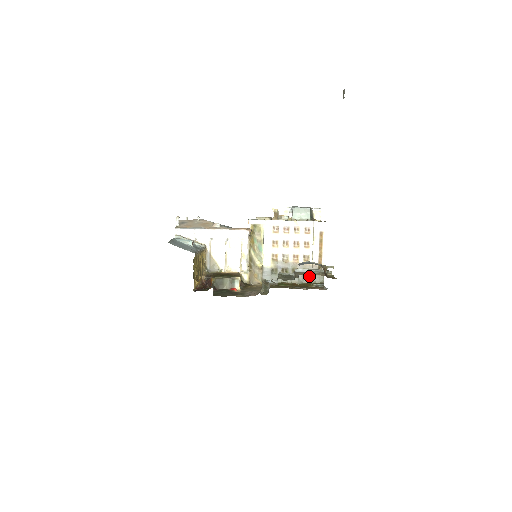
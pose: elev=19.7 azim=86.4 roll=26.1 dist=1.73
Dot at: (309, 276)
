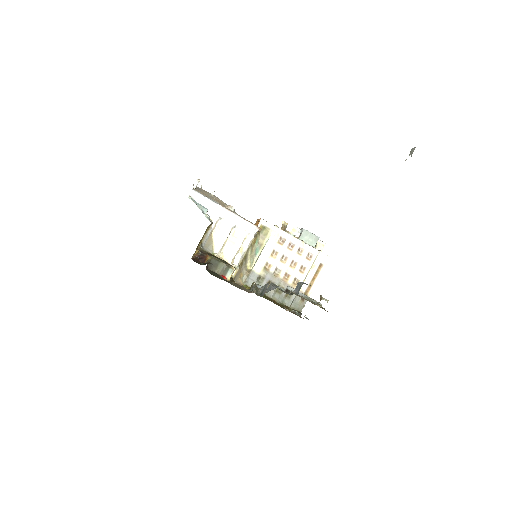
Dot at: (290, 300)
